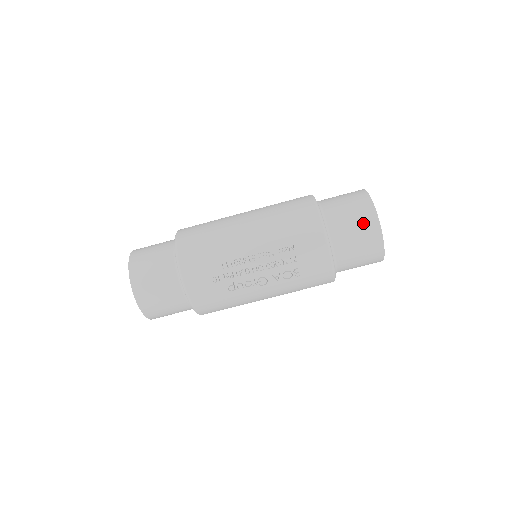
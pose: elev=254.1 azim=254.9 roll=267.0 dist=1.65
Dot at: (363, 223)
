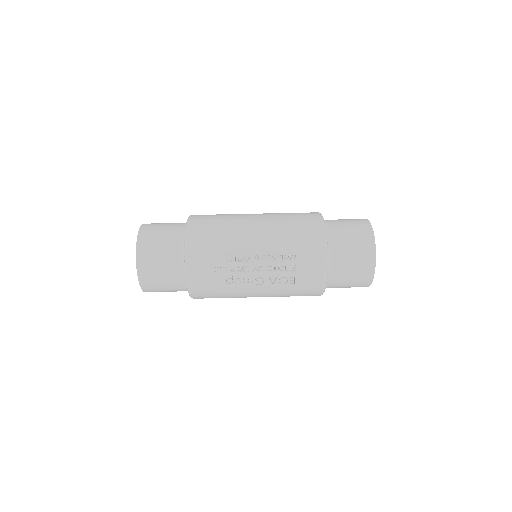
Dot at: (361, 250)
